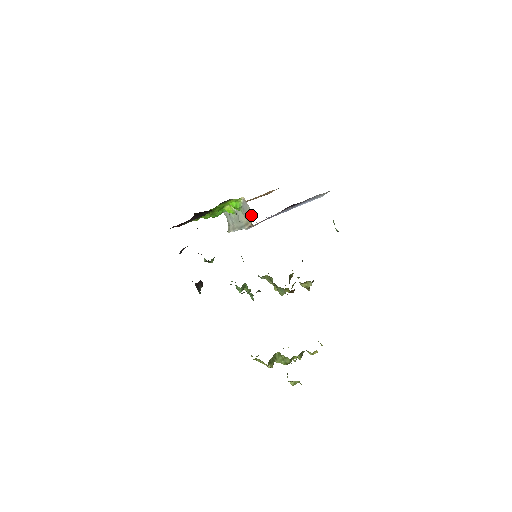
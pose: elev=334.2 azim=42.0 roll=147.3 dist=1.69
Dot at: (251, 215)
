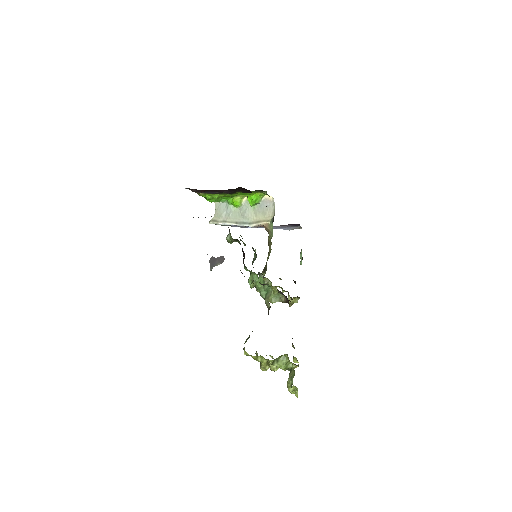
Dot at: (270, 215)
